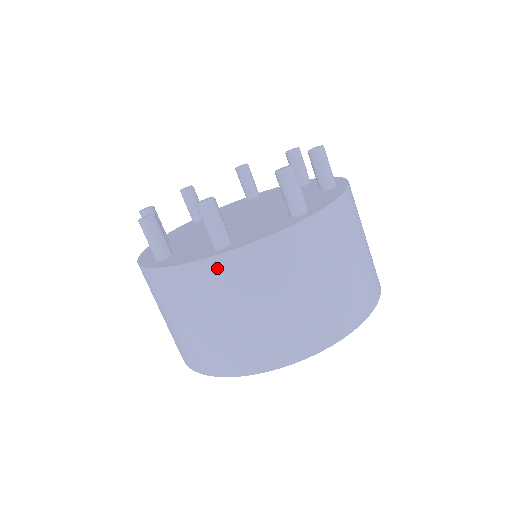
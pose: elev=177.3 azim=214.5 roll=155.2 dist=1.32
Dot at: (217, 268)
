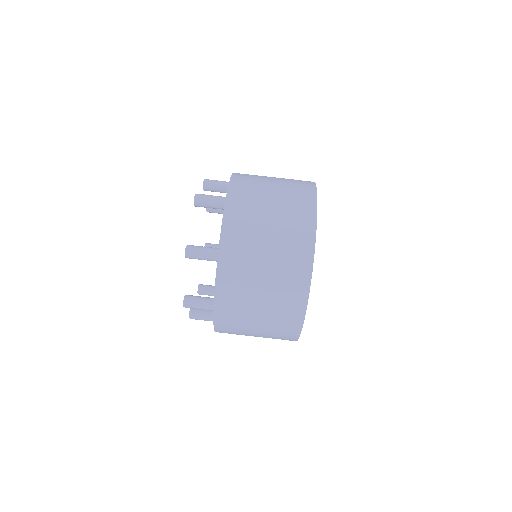
Dot at: (222, 321)
